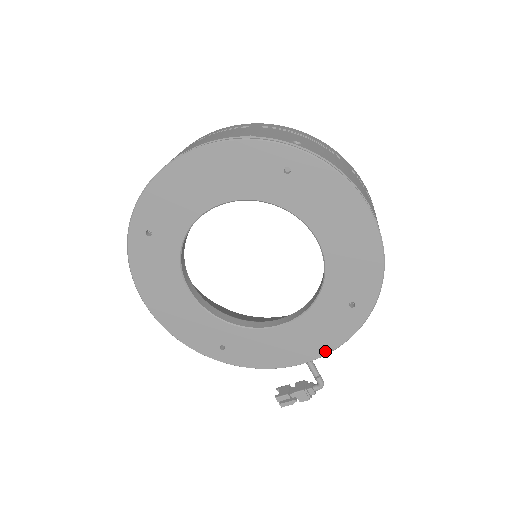
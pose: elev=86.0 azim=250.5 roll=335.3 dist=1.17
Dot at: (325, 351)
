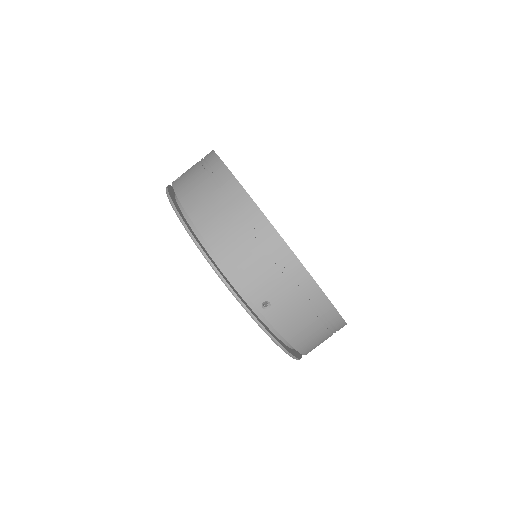
Dot at: occluded
